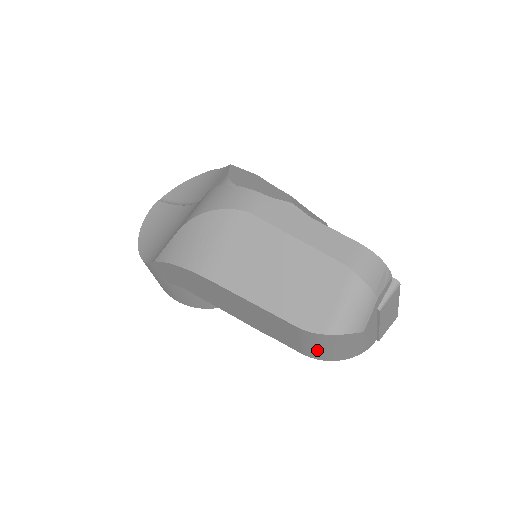
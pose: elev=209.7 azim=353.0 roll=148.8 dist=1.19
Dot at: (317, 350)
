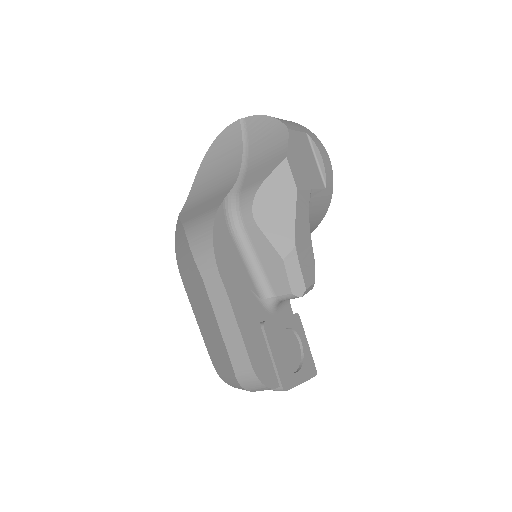
Dot at: occluded
